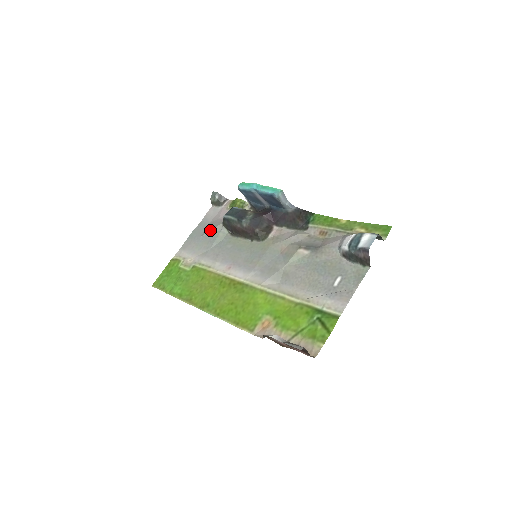
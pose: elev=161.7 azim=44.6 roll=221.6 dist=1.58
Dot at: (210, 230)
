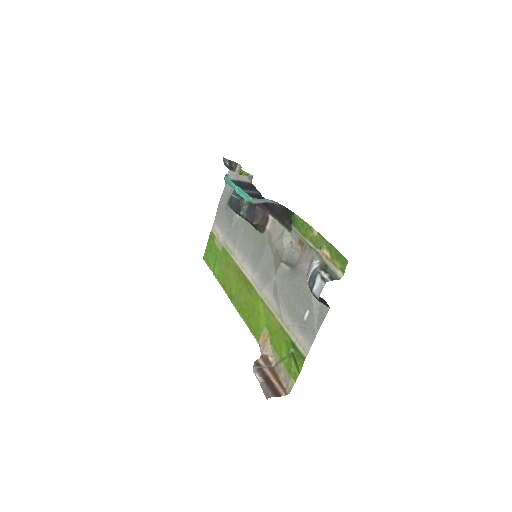
Dot at: (228, 207)
